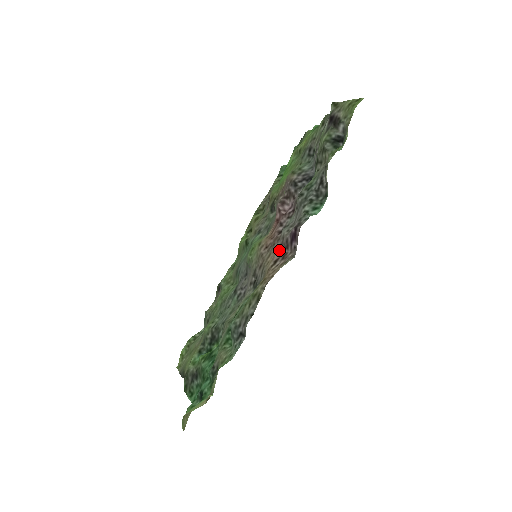
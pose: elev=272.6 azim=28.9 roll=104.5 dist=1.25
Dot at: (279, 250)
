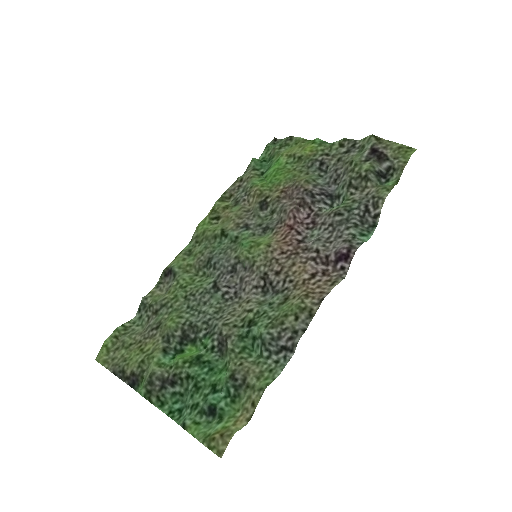
Dot at: (313, 263)
